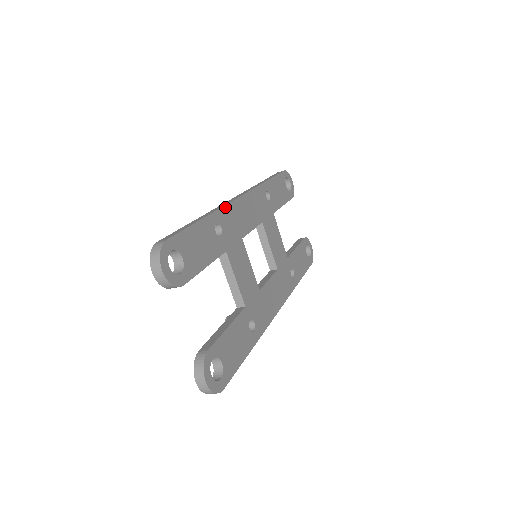
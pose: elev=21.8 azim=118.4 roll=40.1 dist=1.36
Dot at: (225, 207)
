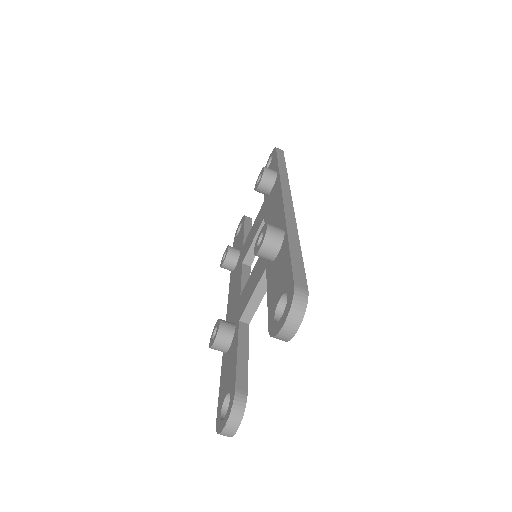
Dot at: (294, 219)
